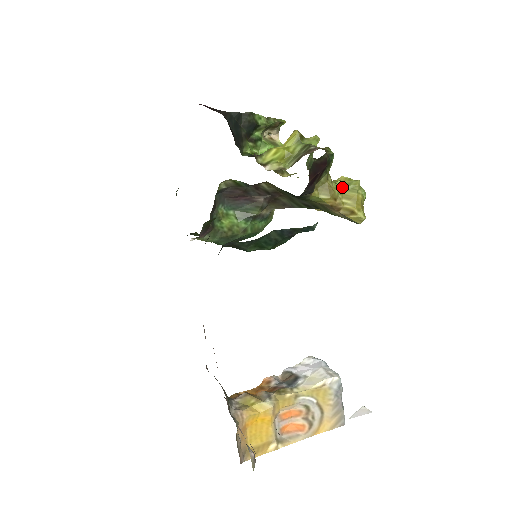
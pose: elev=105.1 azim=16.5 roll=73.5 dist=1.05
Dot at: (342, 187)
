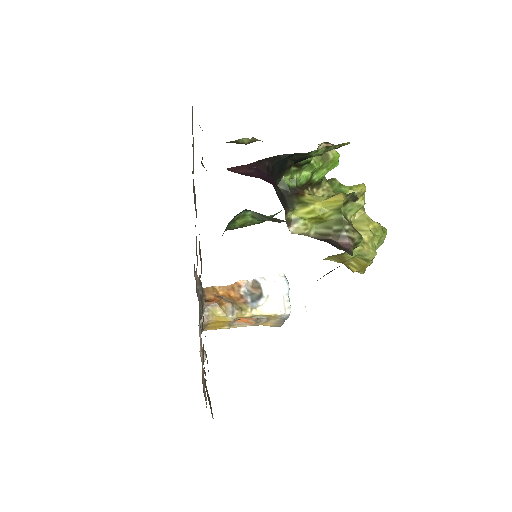
Dot at: (357, 254)
